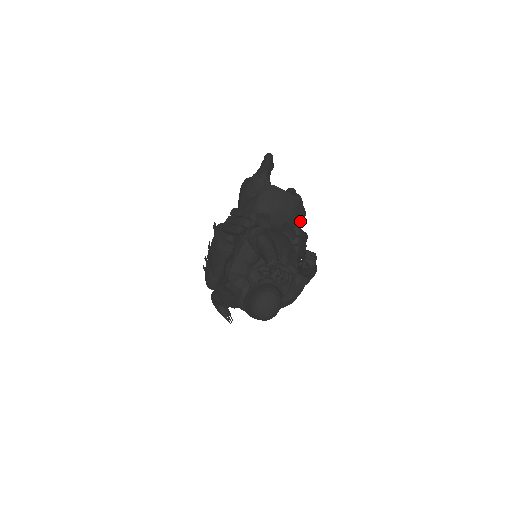
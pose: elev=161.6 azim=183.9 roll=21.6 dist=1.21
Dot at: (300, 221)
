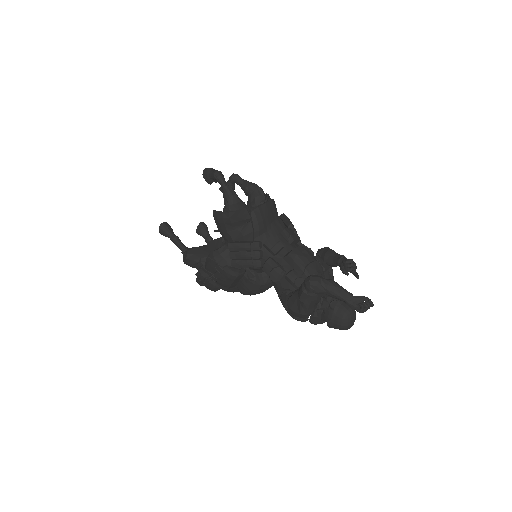
Dot at: occluded
